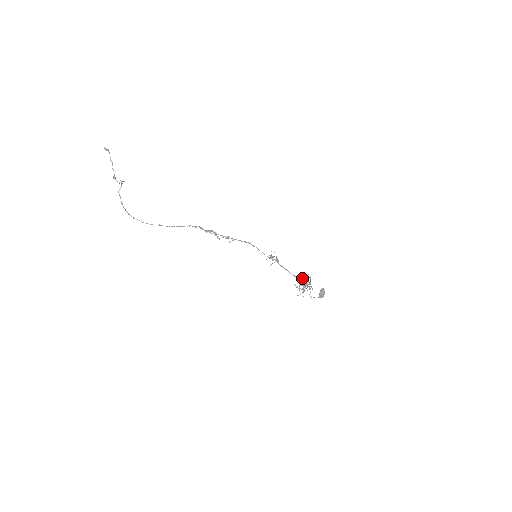
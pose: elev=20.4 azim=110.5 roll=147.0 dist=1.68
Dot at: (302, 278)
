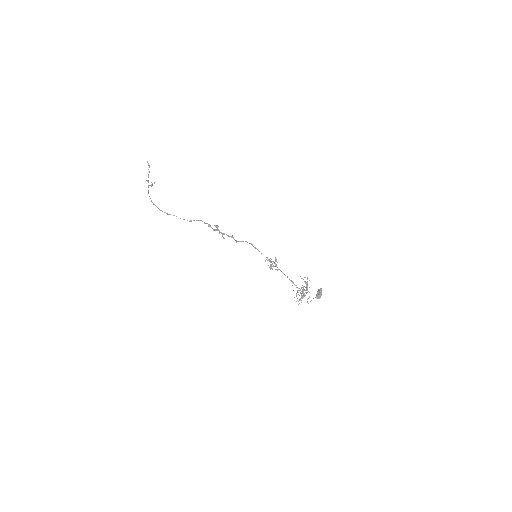
Dot at: occluded
